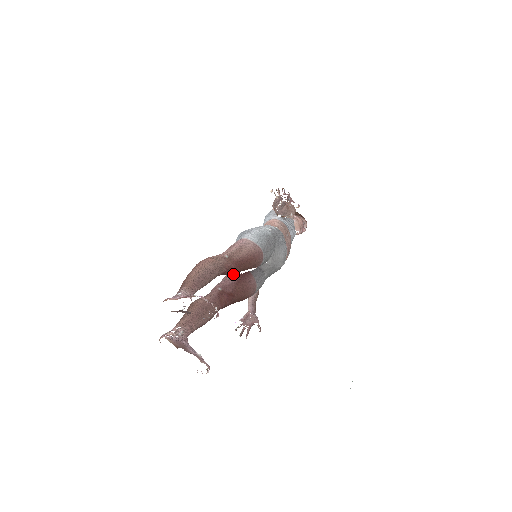
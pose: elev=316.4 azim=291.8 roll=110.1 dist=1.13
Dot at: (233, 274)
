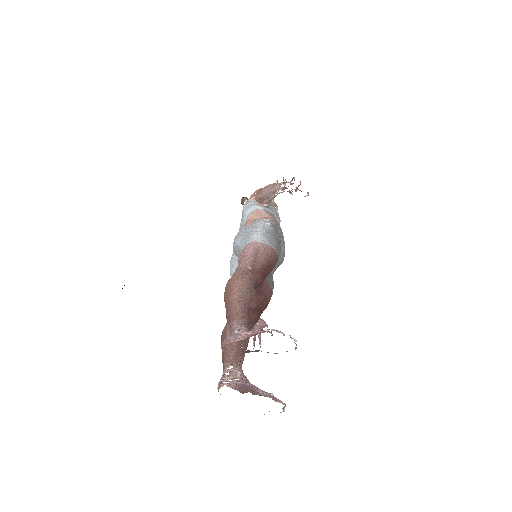
Dot at: occluded
